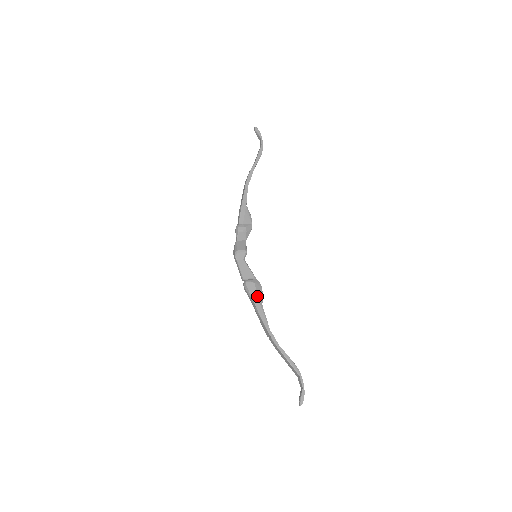
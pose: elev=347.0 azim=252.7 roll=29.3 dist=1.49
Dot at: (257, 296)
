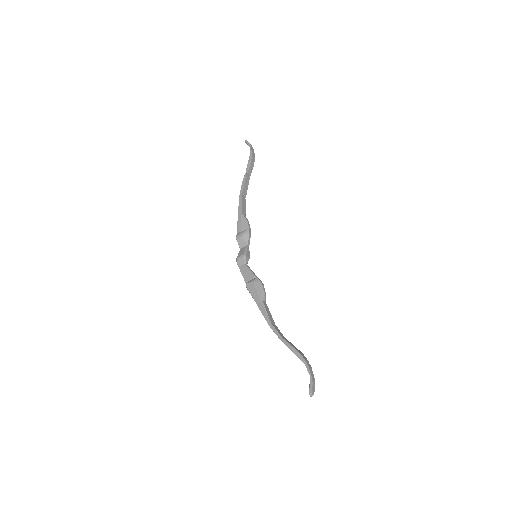
Dot at: (257, 294)
